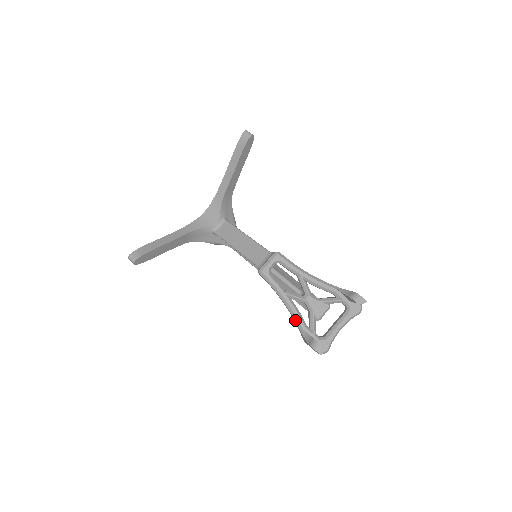
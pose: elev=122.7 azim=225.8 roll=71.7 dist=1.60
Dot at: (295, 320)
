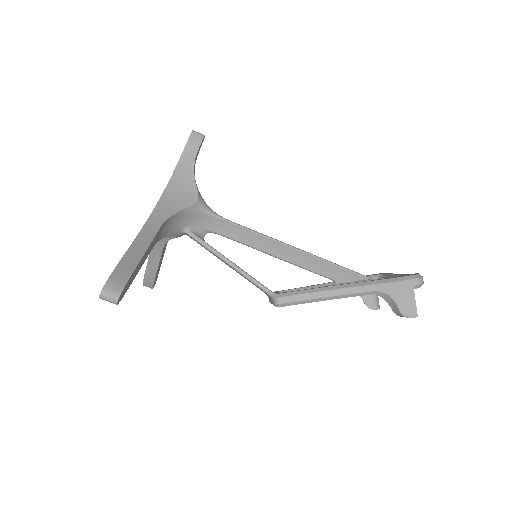
Dot at: occluded
